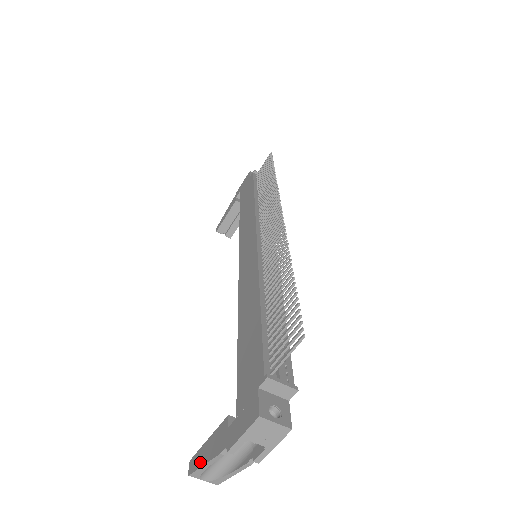
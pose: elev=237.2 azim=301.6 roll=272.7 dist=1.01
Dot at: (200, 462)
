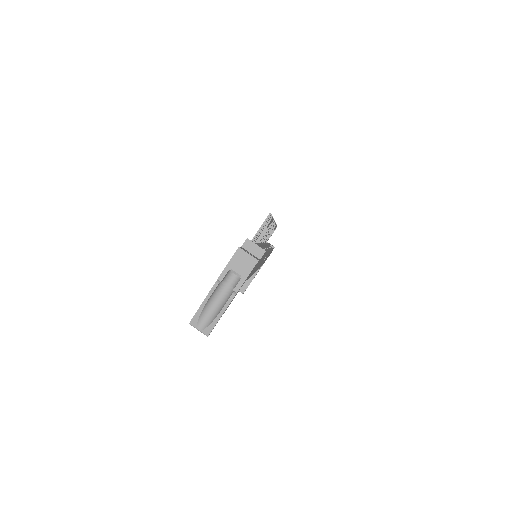
Dot at: occluded
